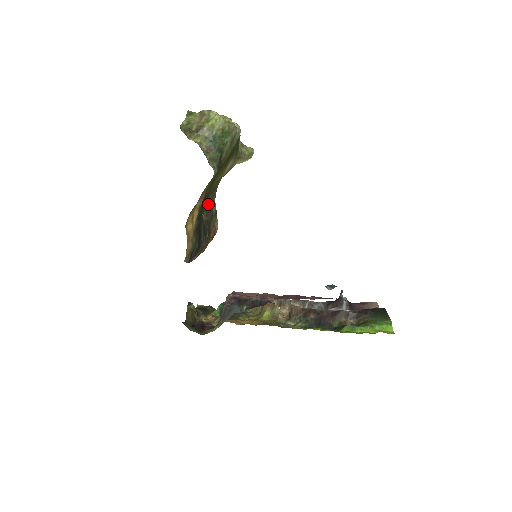
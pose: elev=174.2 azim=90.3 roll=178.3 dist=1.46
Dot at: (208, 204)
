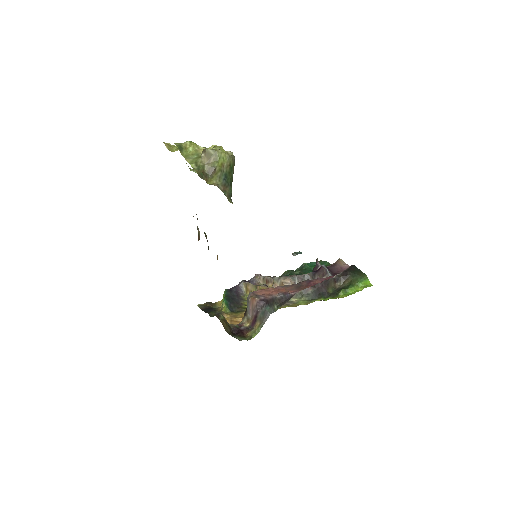
Dot at: occluded
